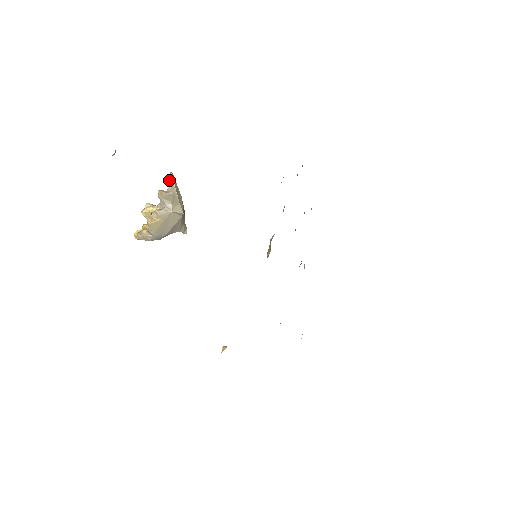
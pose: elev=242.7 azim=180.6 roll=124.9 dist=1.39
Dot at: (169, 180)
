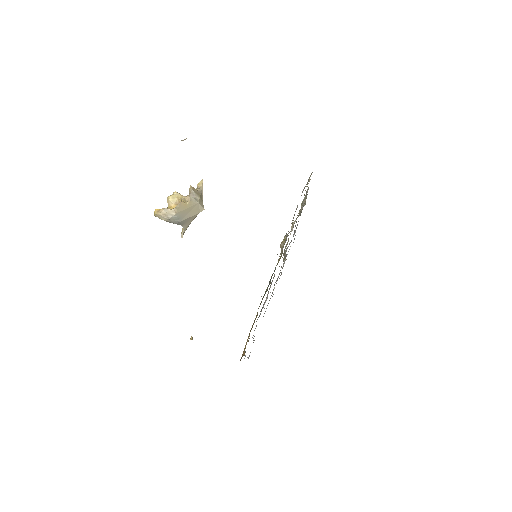
Dot at: (198, 185)
